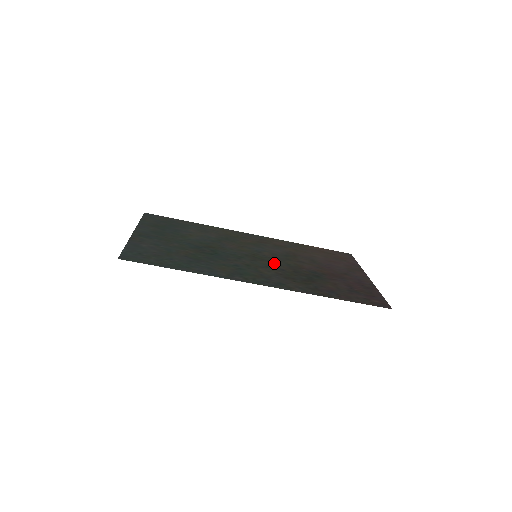
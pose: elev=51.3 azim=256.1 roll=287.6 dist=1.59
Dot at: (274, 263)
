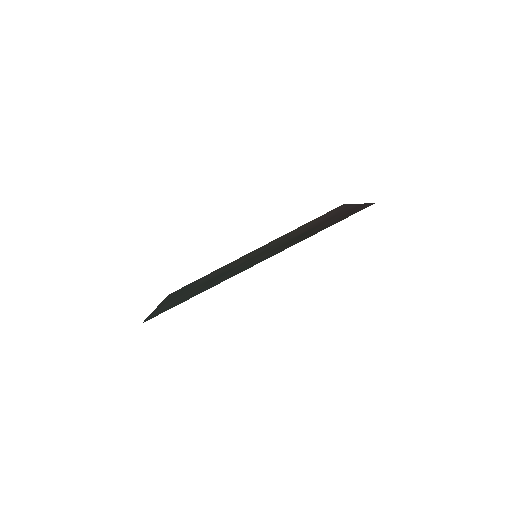
Dot at: (271, 249)
